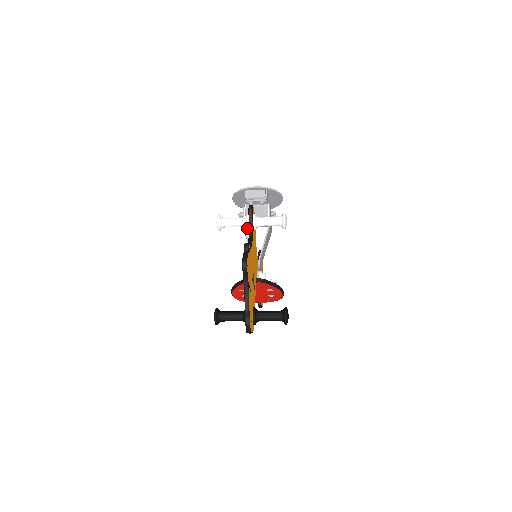
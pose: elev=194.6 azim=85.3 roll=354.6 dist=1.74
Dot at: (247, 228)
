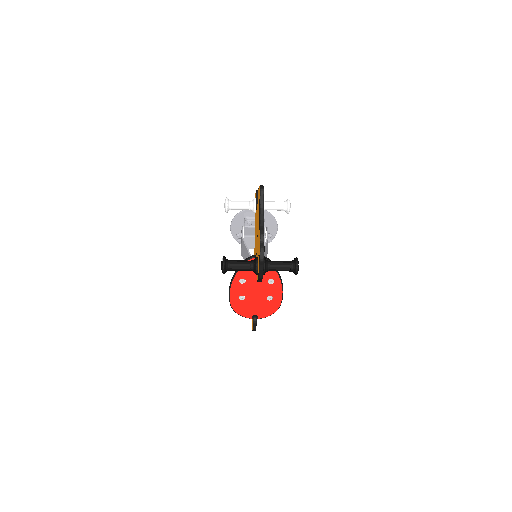
Dot at: (254, 208)
